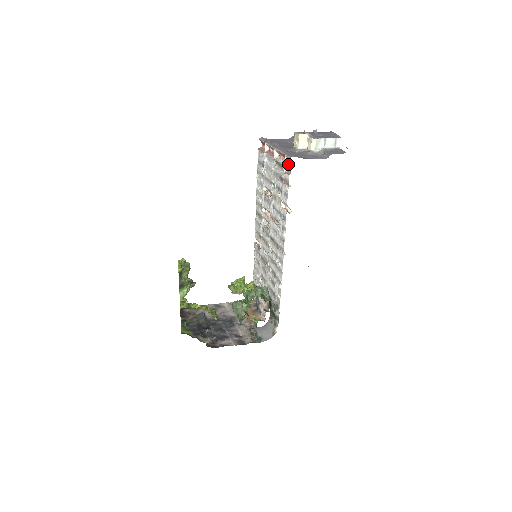
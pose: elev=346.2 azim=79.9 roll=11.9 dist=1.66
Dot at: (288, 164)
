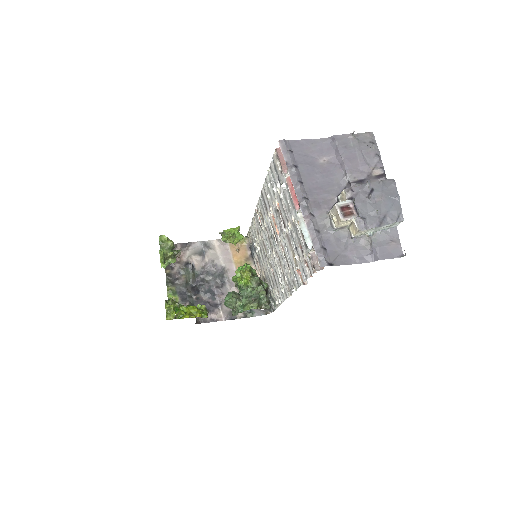
Dot at: (315, 255)
